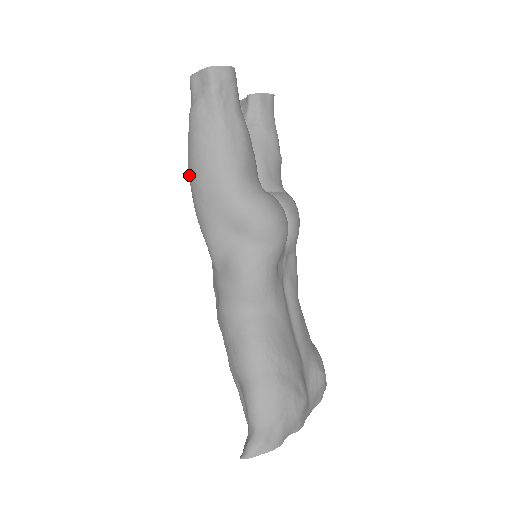
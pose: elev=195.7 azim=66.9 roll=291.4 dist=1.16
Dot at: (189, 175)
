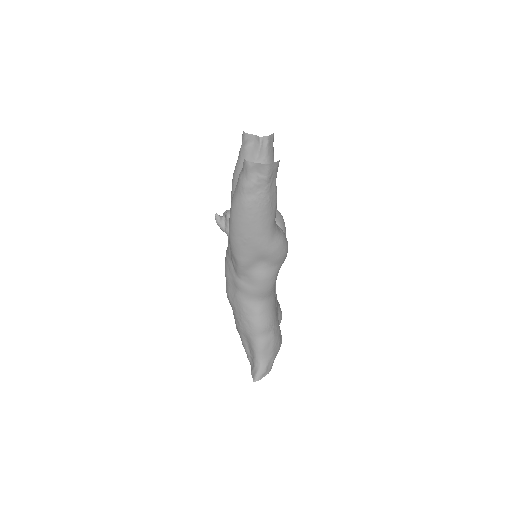
Dot at: (233, 223)
